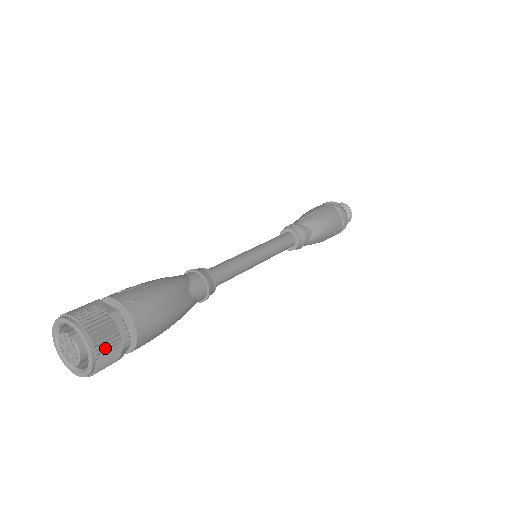
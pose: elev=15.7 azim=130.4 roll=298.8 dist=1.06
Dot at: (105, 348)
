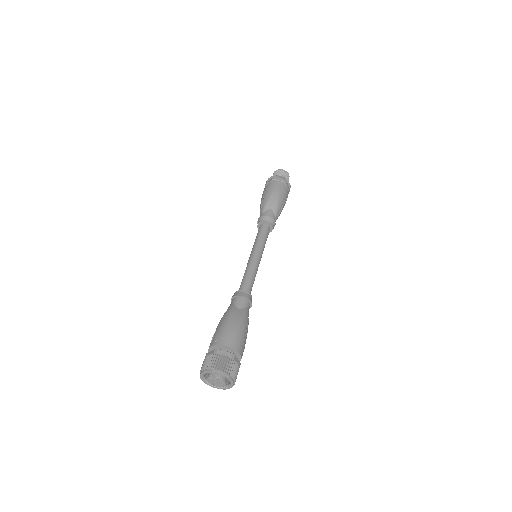
Dot at: (226, 366)
